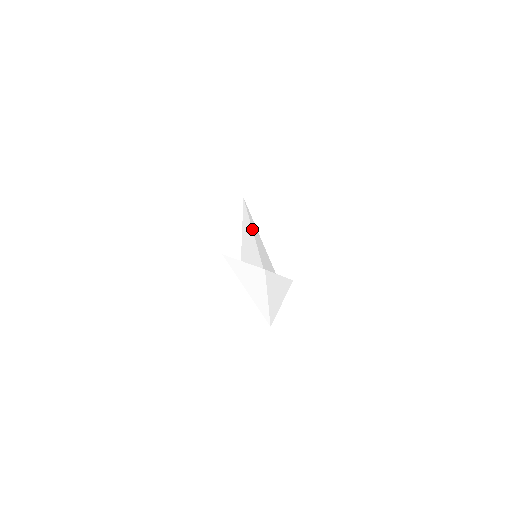
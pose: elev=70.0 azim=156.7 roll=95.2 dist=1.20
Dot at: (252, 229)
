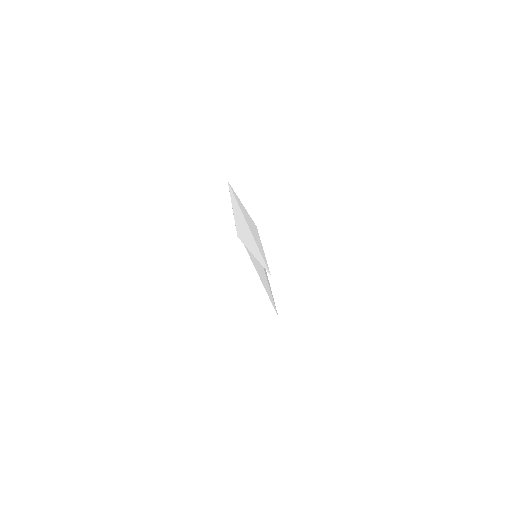
Dot at: occluded
